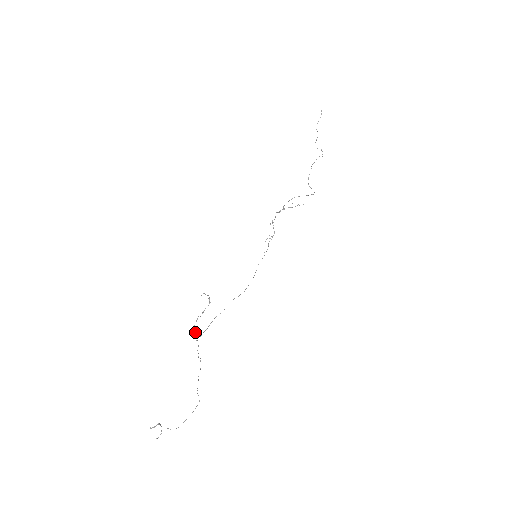
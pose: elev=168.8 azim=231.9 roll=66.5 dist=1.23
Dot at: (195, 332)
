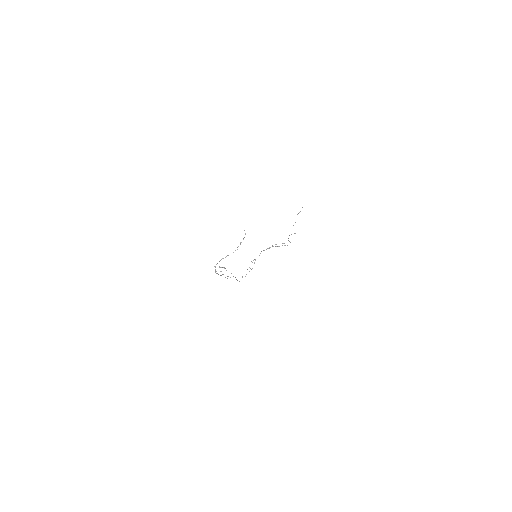
Dot at: (215, 269)
